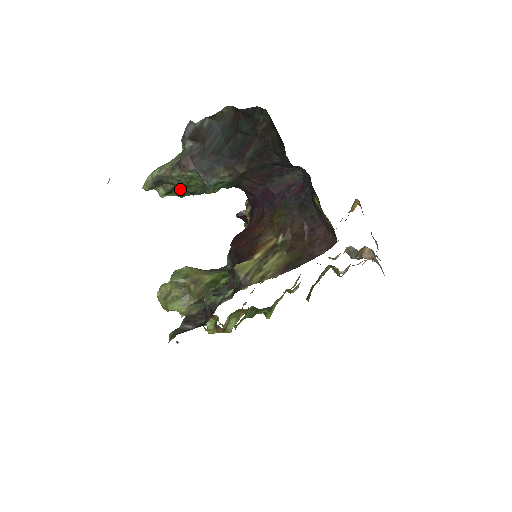
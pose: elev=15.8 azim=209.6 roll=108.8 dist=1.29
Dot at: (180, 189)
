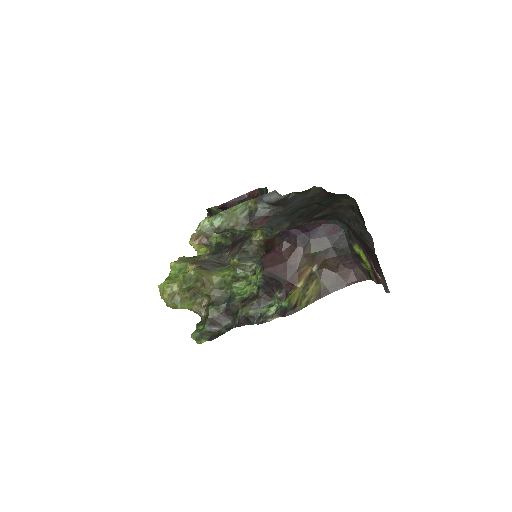
Dot at: occluded
